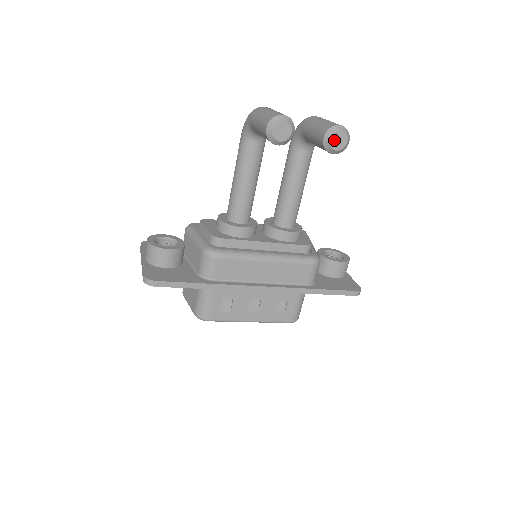
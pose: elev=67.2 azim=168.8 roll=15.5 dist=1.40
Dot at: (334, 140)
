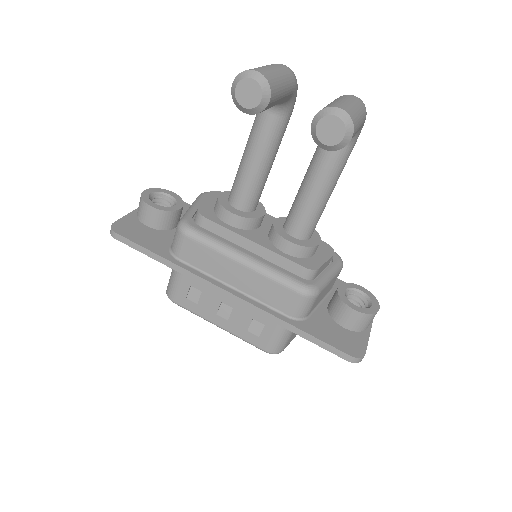
Dot at: (324, 128)
